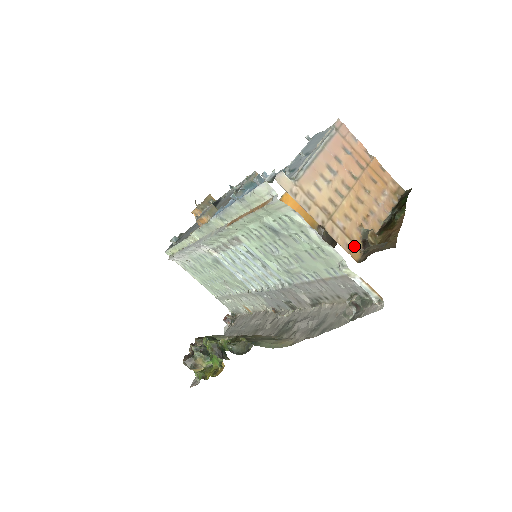
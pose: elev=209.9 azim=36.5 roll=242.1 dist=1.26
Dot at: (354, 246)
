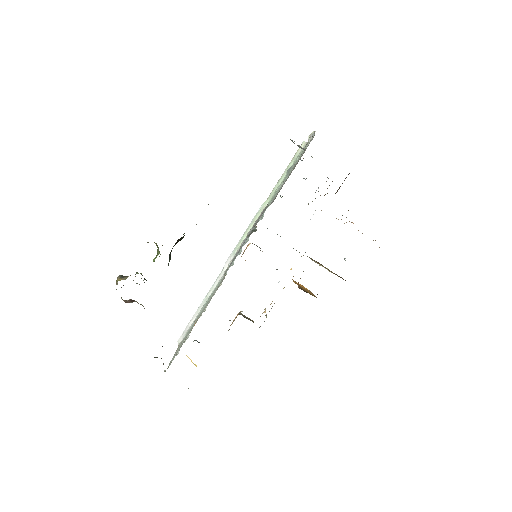
Dot at: occluded
